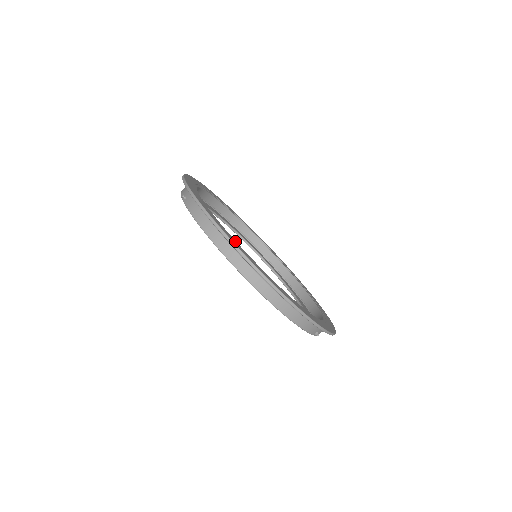
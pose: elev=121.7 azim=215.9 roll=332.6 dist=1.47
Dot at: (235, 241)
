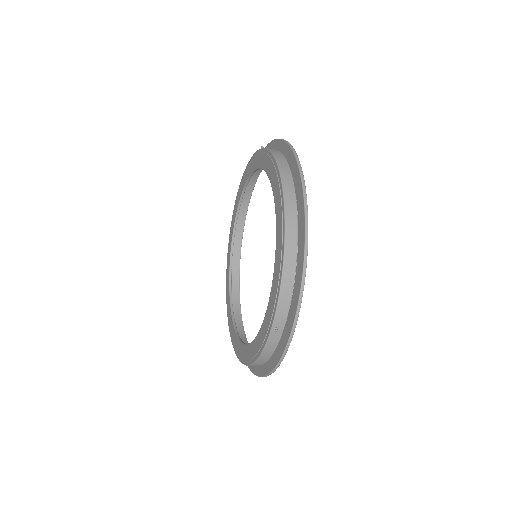
Dot at: occluded
